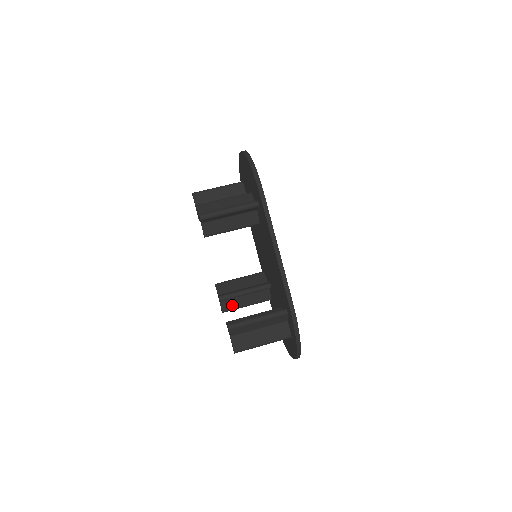
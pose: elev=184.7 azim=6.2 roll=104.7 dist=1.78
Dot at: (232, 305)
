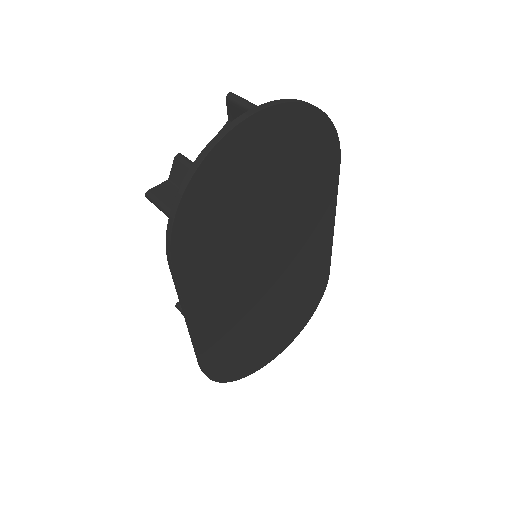
Dot at: occluded
